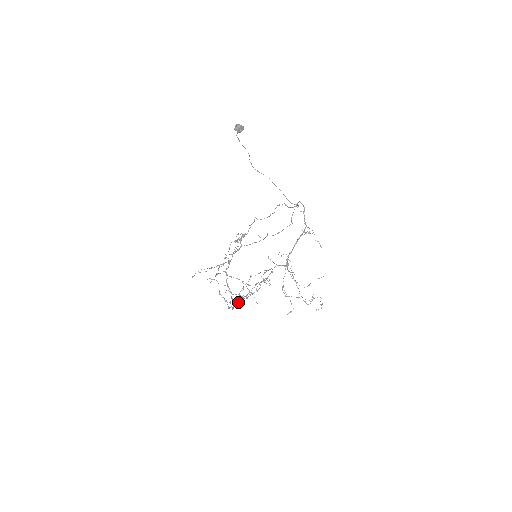
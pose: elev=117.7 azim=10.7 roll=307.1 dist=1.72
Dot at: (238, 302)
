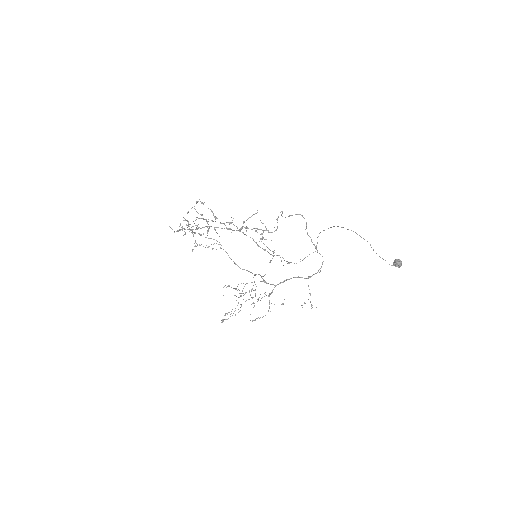
Dot at: occluded
